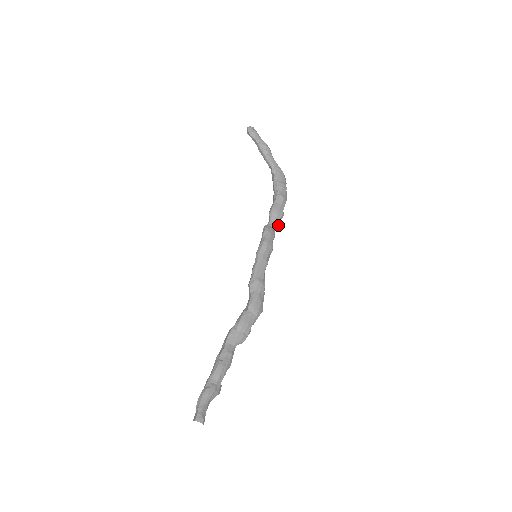
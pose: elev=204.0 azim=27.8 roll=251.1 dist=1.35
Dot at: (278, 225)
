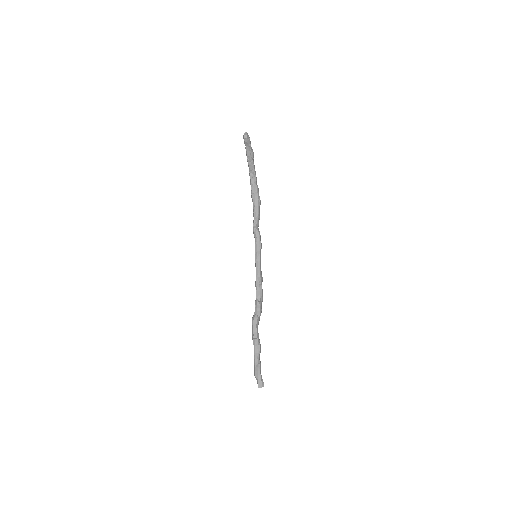
Dot at: occluded
